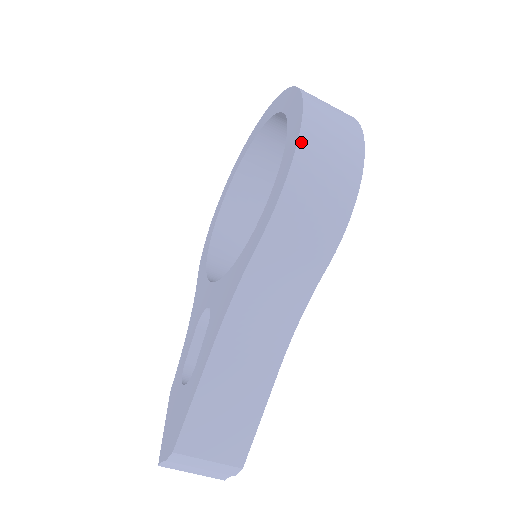
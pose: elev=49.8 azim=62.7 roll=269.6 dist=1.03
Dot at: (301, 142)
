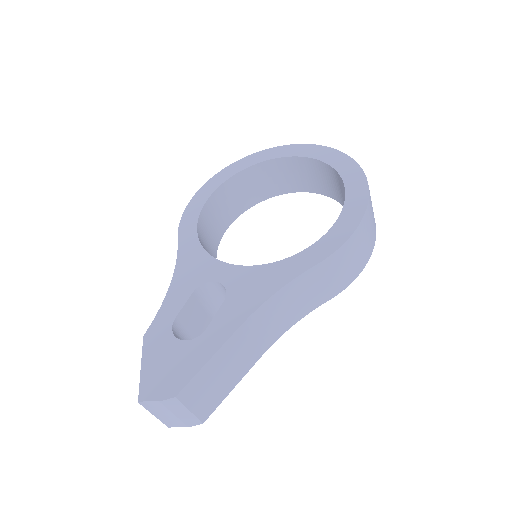
Dot at: (366, 213)
